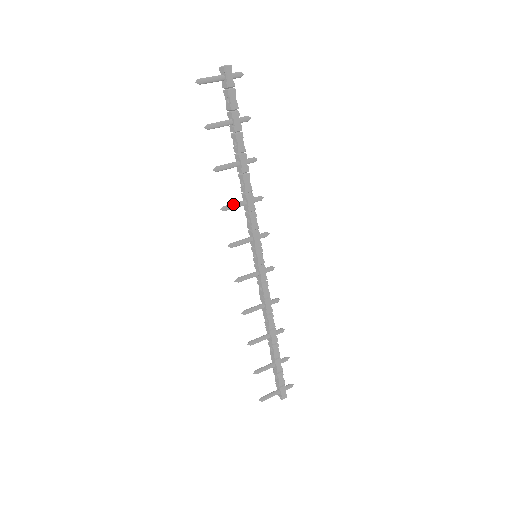
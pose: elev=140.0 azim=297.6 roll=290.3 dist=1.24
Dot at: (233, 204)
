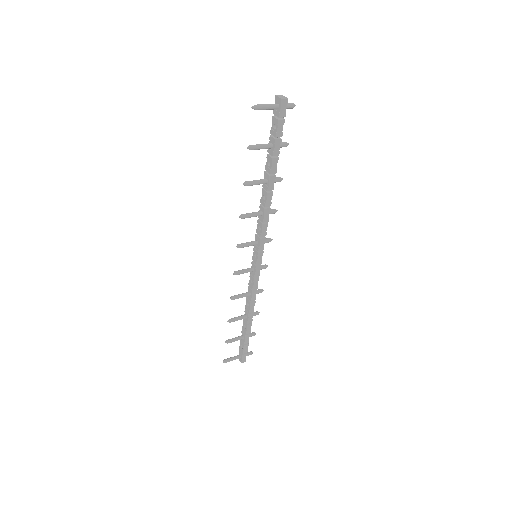
Dot at: (251, 214)
